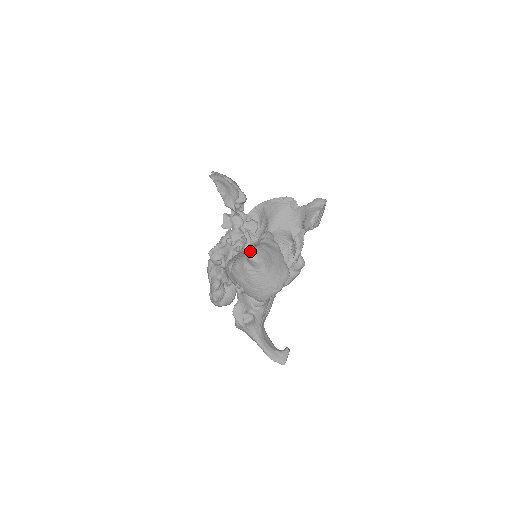
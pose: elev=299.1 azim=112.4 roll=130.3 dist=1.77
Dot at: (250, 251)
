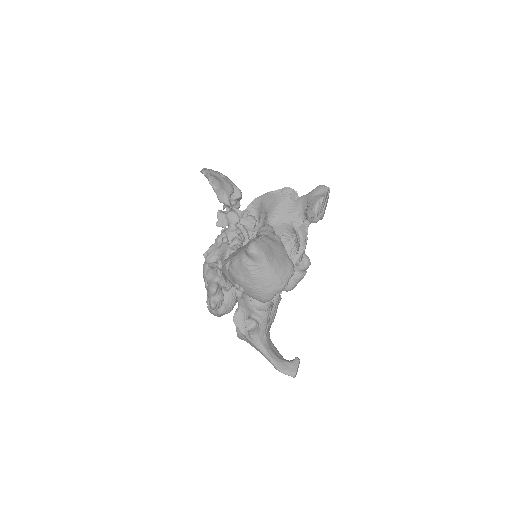
Dot at: (248, 243)
